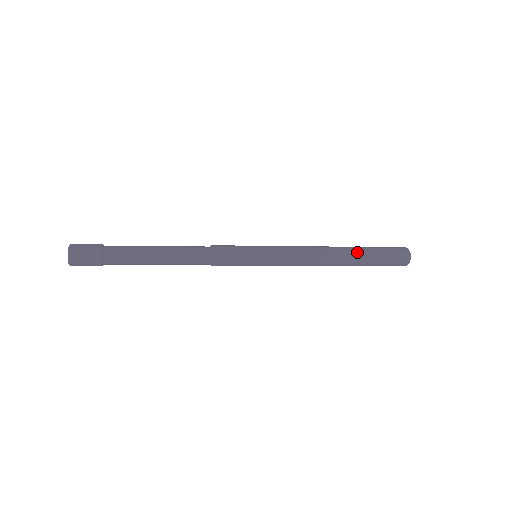
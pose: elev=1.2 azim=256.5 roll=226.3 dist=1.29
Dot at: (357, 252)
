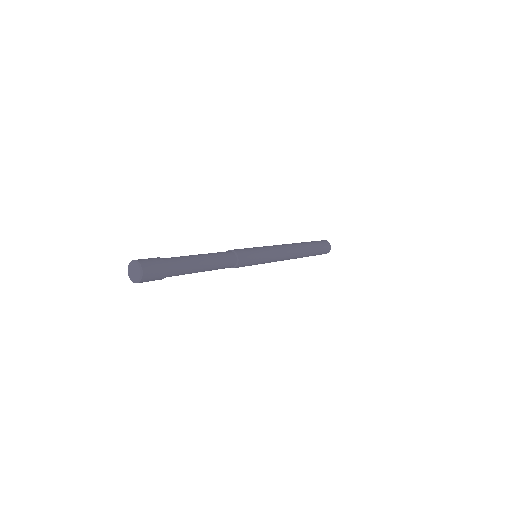
Dot at: (309, 252)
